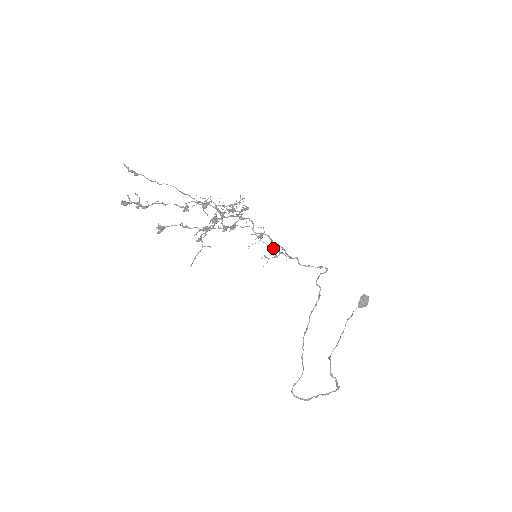
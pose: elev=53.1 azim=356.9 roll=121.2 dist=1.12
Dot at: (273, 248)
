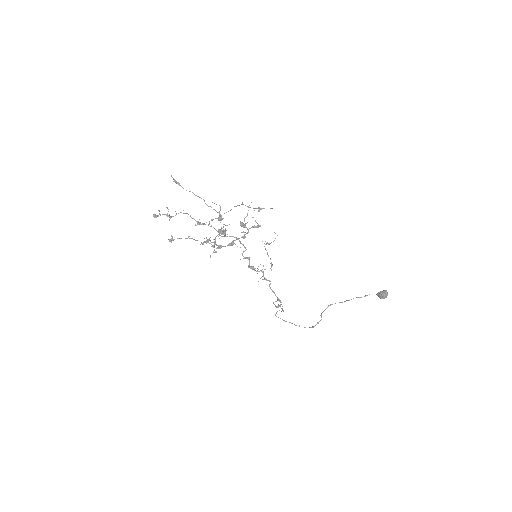
Dot at: (253, 269)
